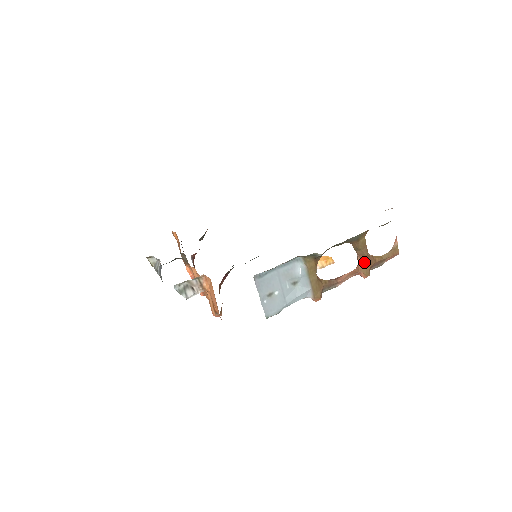
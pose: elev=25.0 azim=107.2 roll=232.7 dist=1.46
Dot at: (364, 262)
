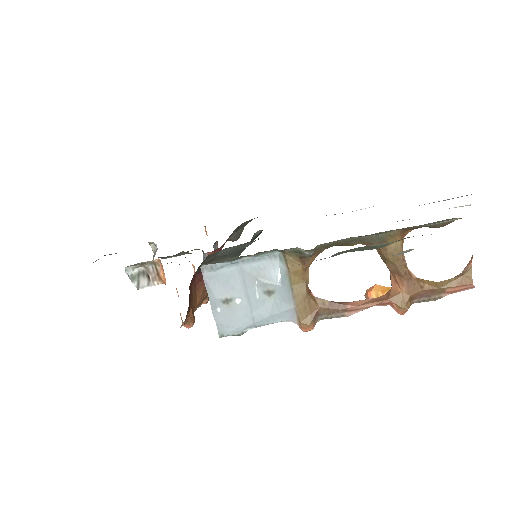
Dot at: (399, 285)
